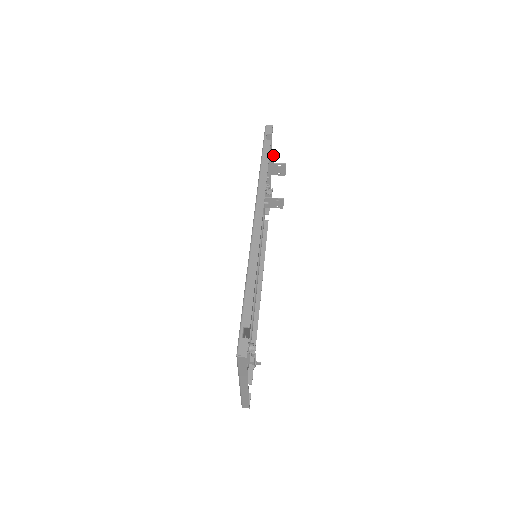
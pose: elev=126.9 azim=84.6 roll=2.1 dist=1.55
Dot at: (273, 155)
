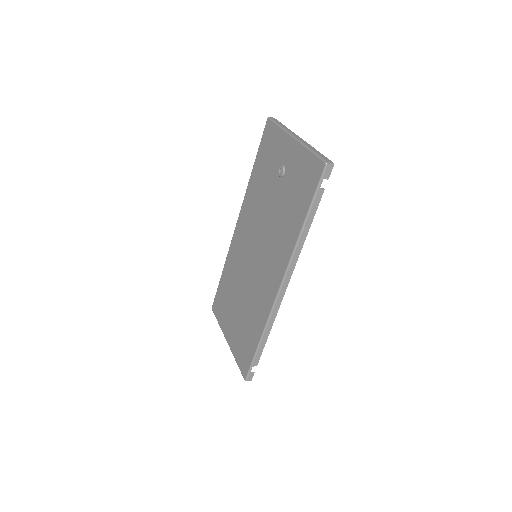
Dot at: occluded
